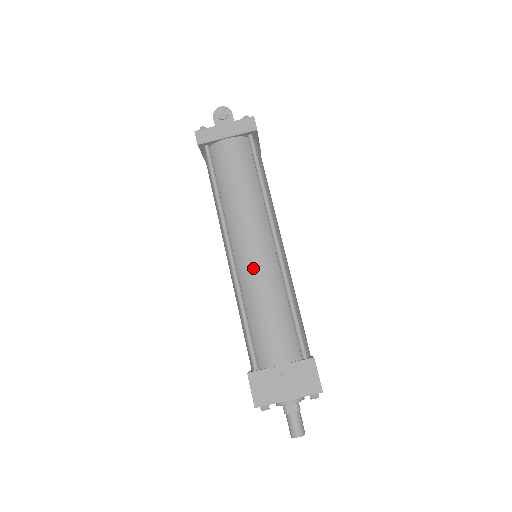
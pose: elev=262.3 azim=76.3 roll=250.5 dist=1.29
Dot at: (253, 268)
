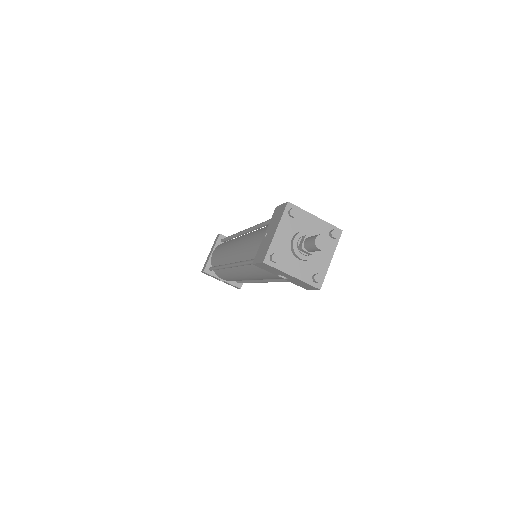
Dot at: (238, 248)
